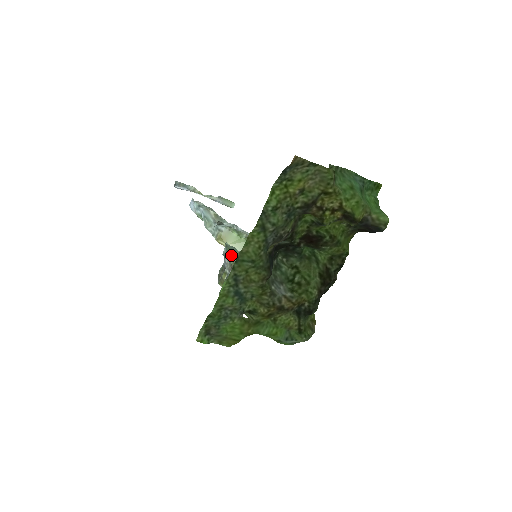
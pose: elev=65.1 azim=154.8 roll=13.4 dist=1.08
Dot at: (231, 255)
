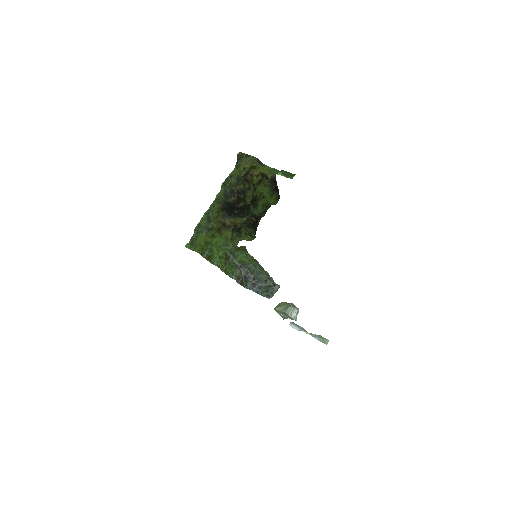
Dot at: occluded
